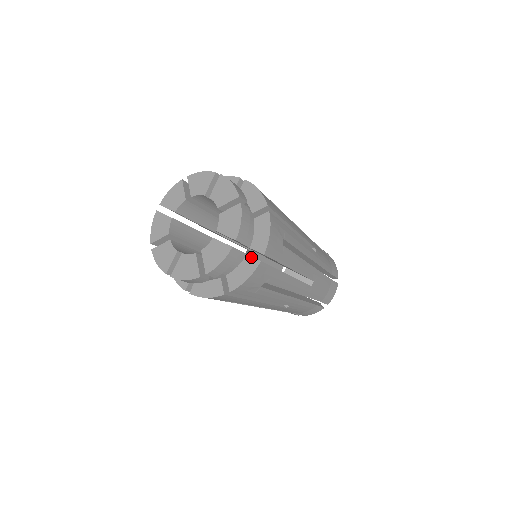
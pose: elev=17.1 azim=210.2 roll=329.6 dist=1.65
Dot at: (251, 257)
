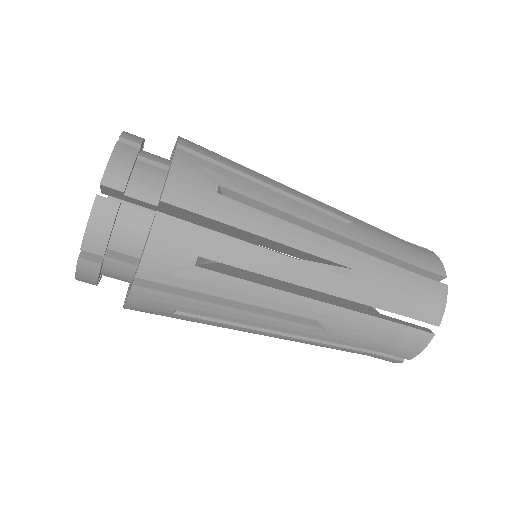
Dot at: occluded
